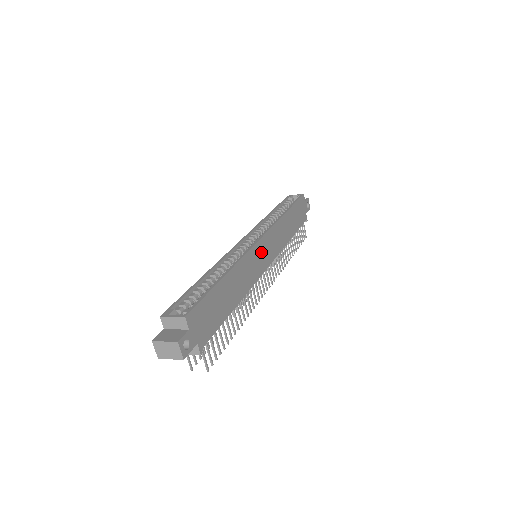
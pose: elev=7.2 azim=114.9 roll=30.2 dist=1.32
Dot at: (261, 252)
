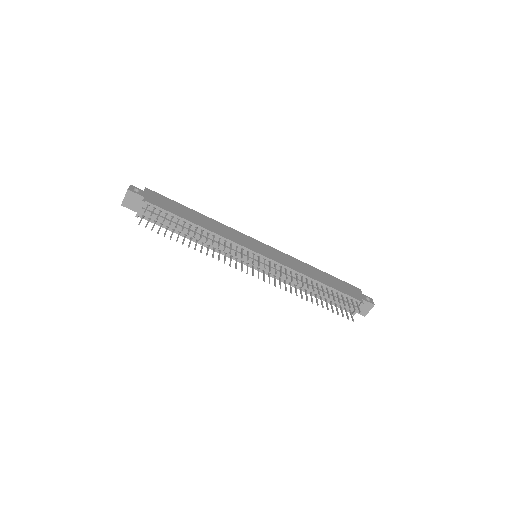
Dot at: (254, 244)
